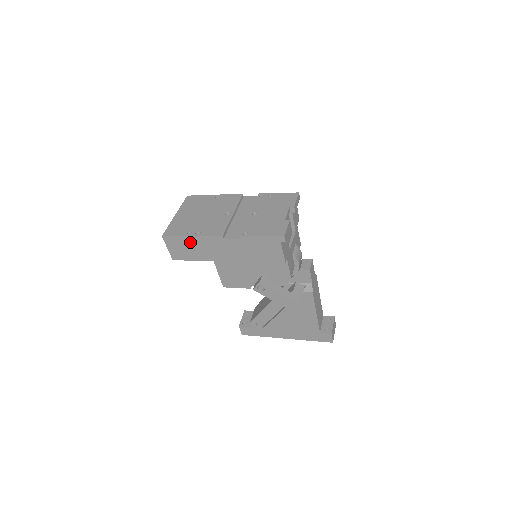
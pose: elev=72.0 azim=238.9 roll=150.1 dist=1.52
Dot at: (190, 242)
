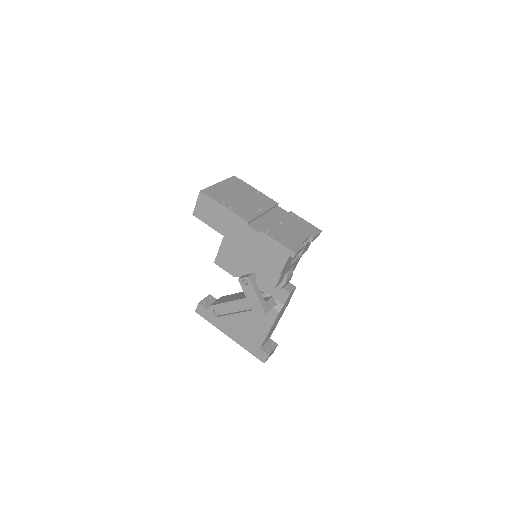
Dot at: (219, 210)
